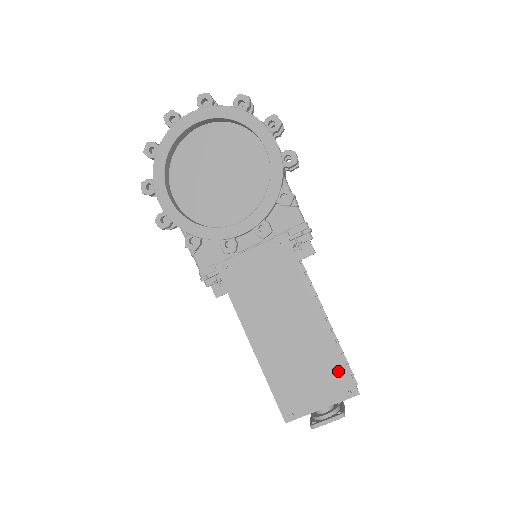
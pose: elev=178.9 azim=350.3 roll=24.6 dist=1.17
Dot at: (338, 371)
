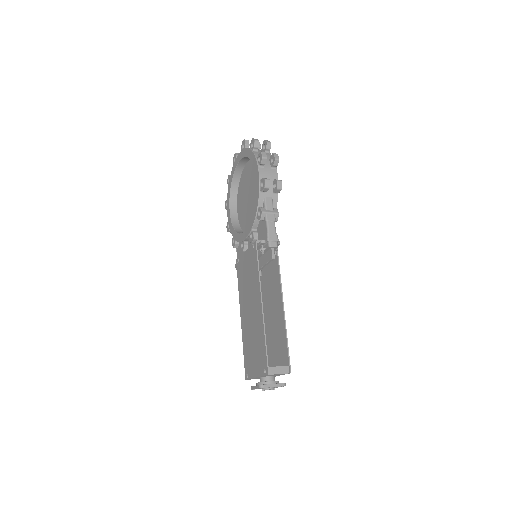
Dot at: (263, 352)
